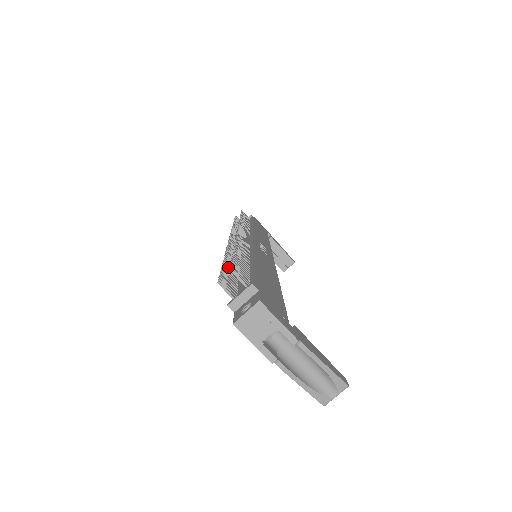
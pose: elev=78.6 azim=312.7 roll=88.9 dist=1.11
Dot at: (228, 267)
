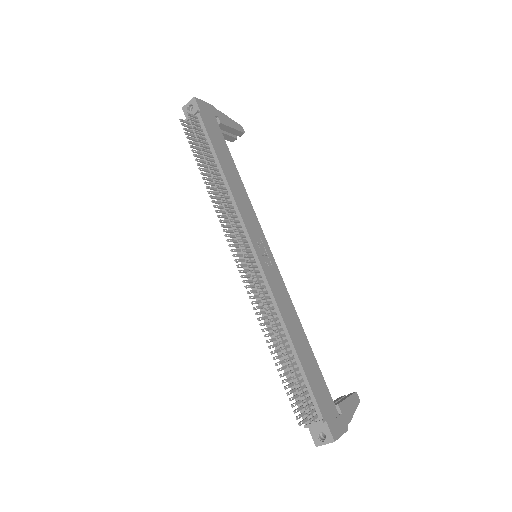
Dot at: (281, 368)
